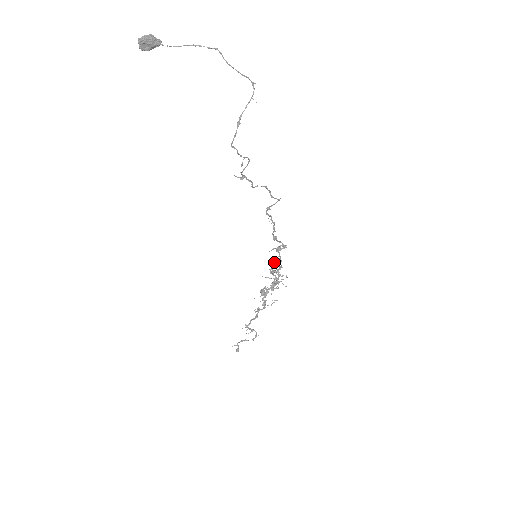
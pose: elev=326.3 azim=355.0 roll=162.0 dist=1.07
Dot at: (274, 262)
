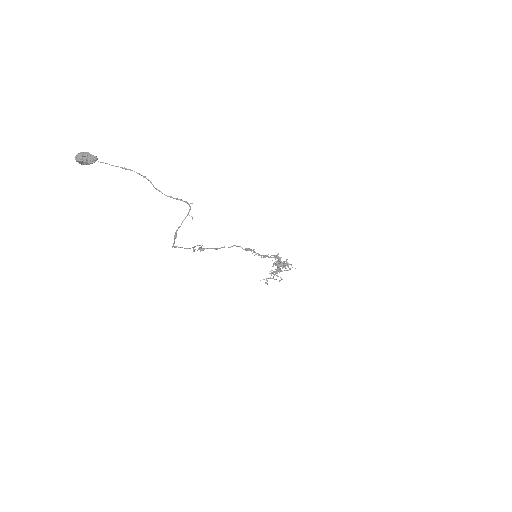
Dot at: (274, 262)
